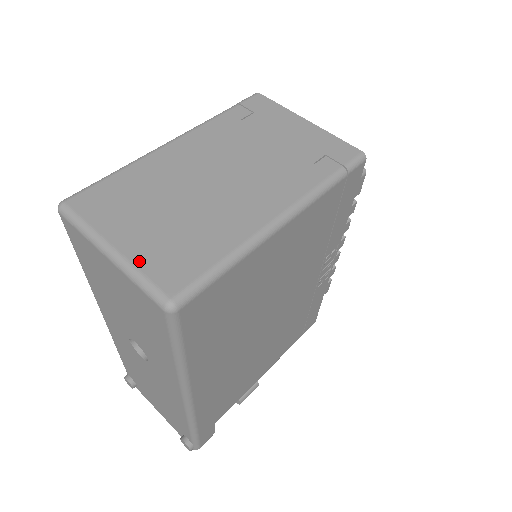
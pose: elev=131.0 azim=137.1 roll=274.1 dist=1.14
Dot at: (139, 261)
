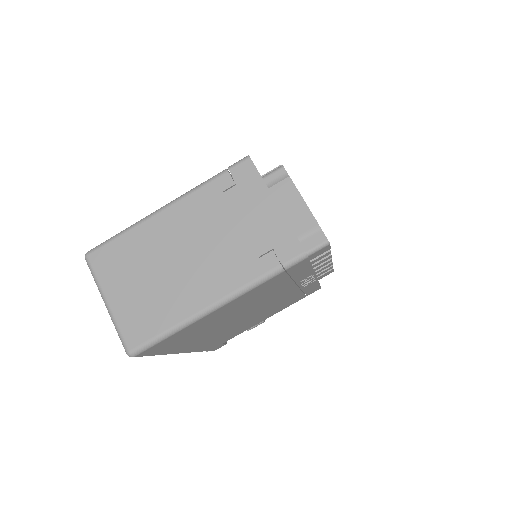
Dot at: (119, 318)
